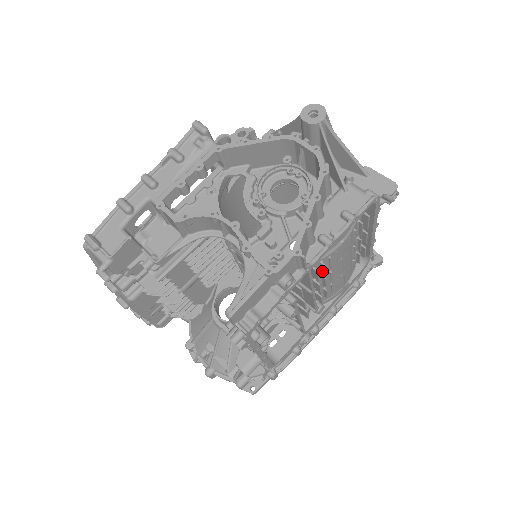
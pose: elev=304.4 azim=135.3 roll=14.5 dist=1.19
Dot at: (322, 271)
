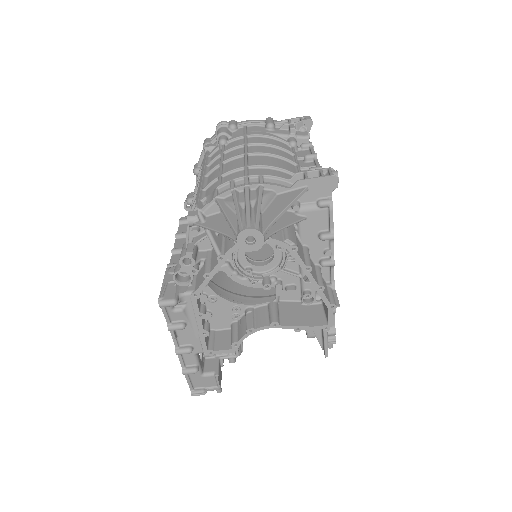
Dot at: occluded
